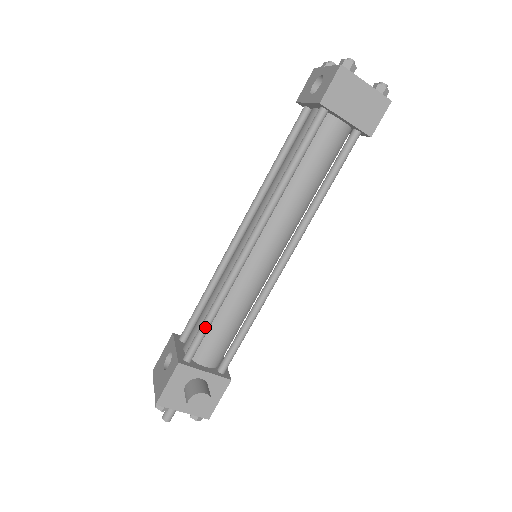
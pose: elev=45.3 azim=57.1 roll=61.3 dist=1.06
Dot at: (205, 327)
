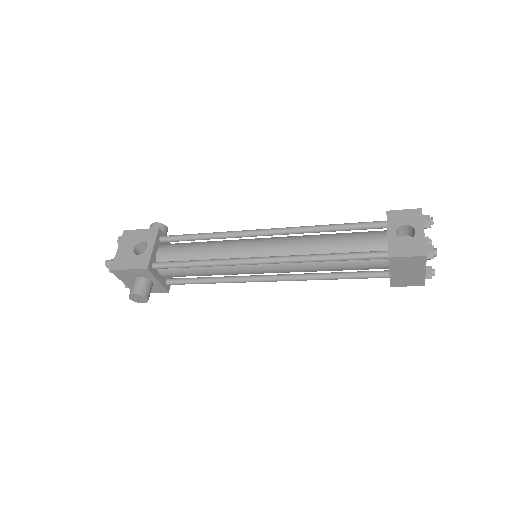
Dot at: (183, 266)
